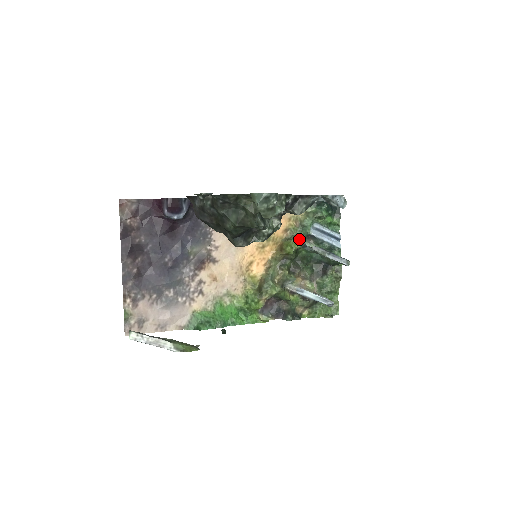
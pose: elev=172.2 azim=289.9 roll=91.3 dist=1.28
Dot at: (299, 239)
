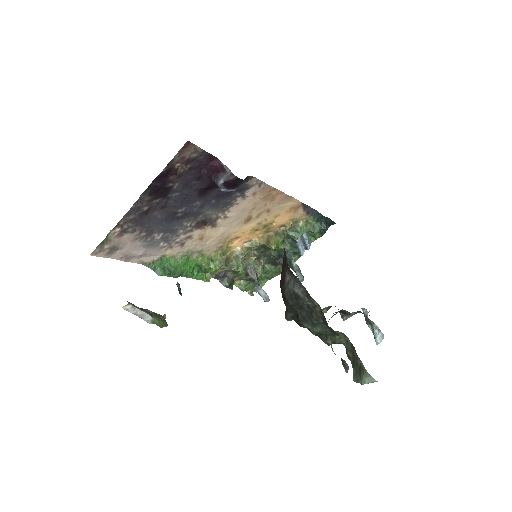
Dot at: (285, 237)
